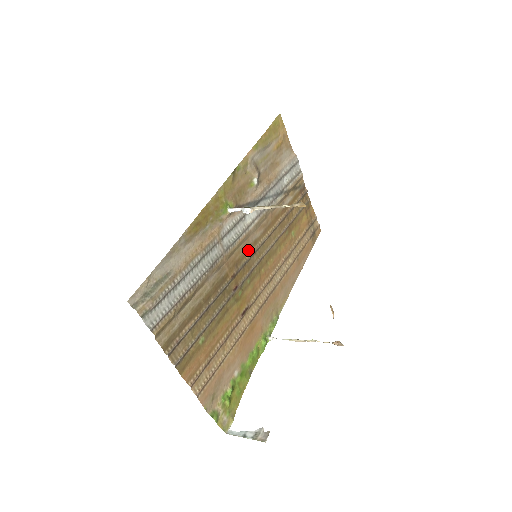
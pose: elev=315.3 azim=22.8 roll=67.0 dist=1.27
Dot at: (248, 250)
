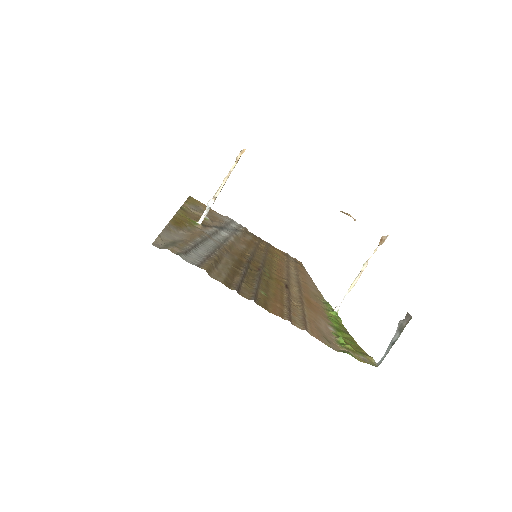
Dot at: (244, 253)
